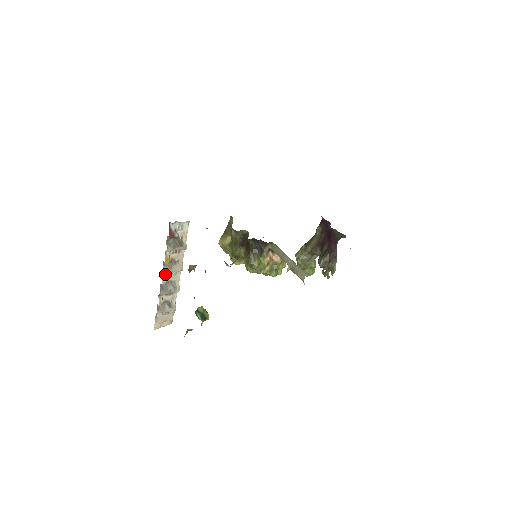
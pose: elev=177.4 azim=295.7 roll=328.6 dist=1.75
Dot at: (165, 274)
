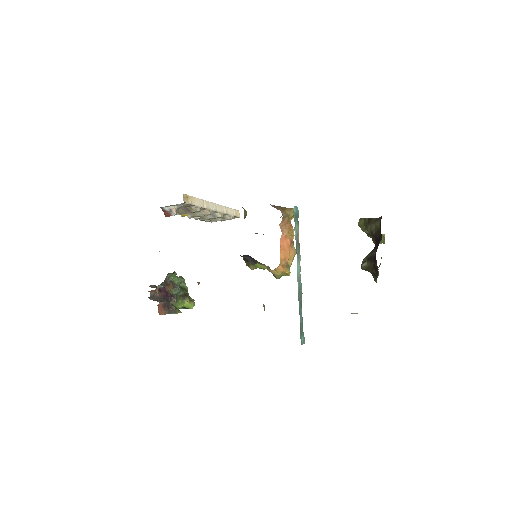
Dot at: (192, 217)
